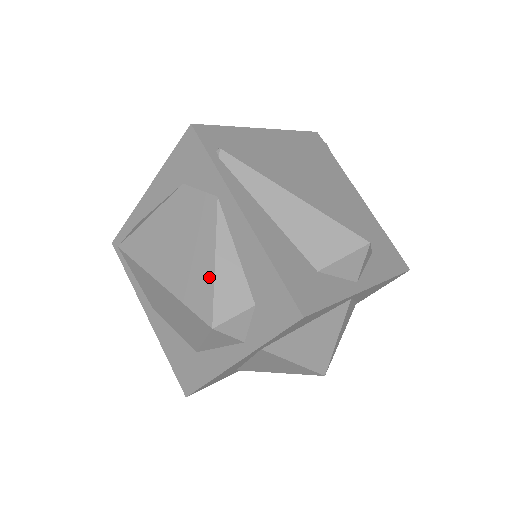
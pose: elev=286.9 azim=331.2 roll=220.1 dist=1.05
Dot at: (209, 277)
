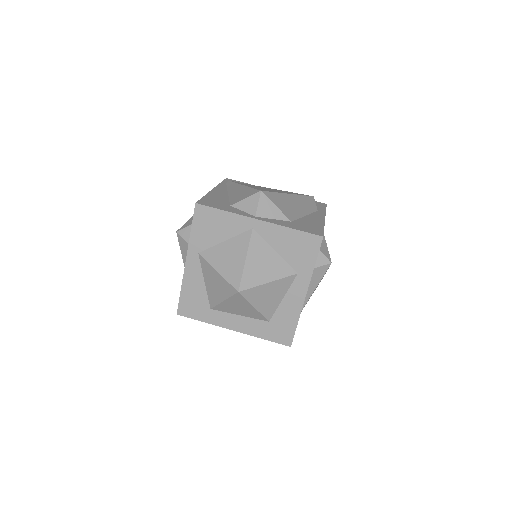
Dot at: occluded
